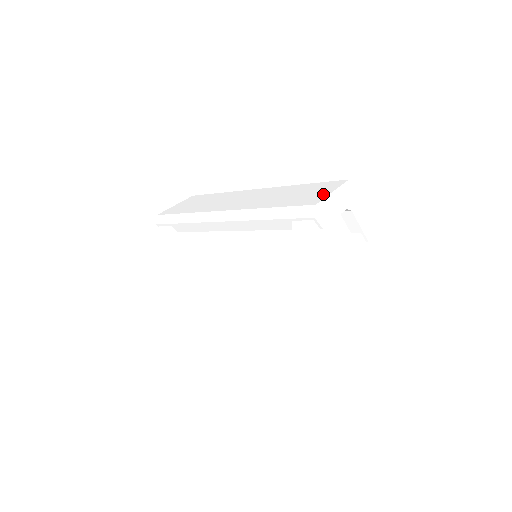
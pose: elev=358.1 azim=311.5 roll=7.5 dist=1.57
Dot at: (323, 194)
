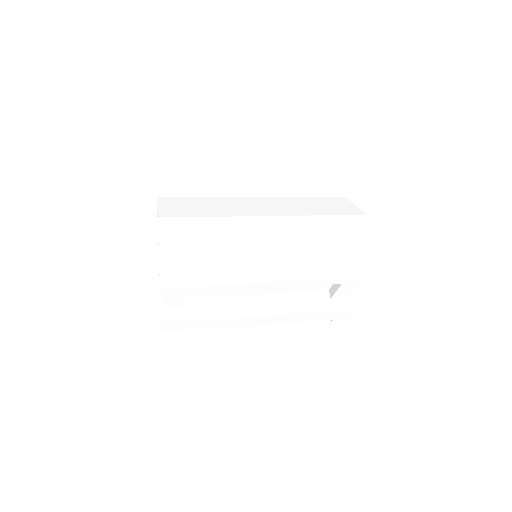
Dot at: (363, 256)
